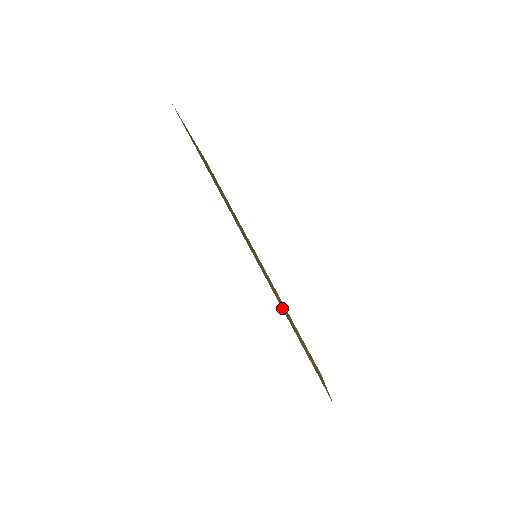
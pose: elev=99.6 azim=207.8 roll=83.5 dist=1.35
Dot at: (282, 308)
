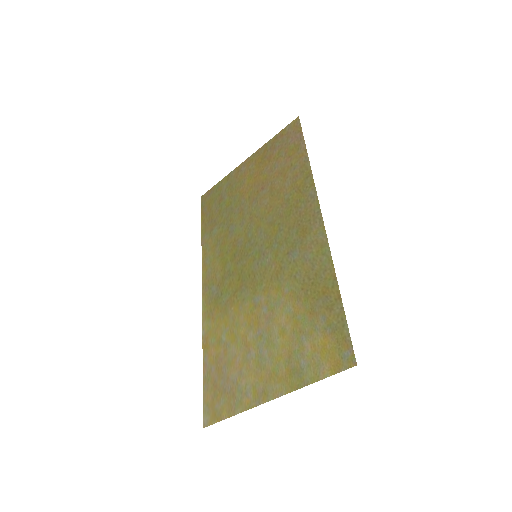
Dot at: (321, 274)
